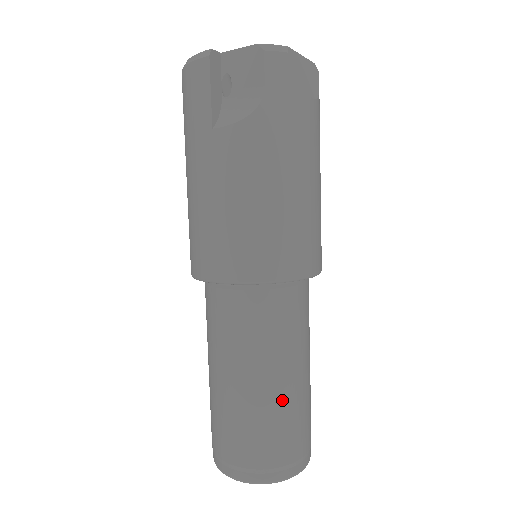
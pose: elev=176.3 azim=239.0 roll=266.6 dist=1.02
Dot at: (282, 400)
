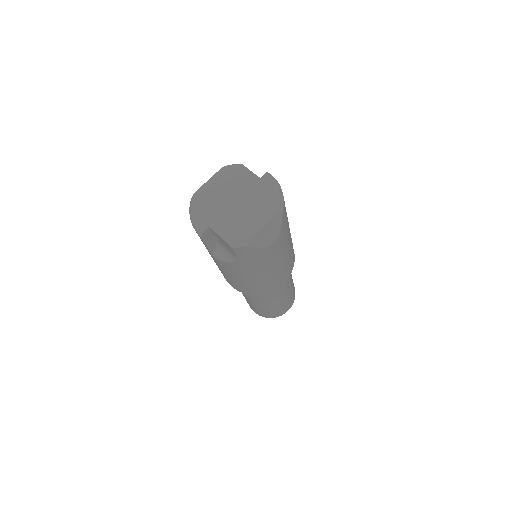
Dot at: (271, 307)
